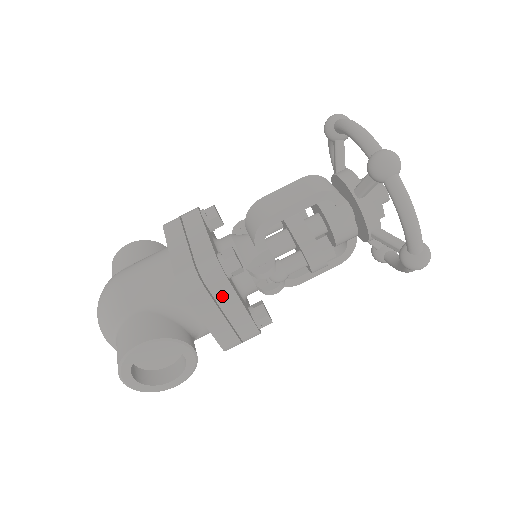
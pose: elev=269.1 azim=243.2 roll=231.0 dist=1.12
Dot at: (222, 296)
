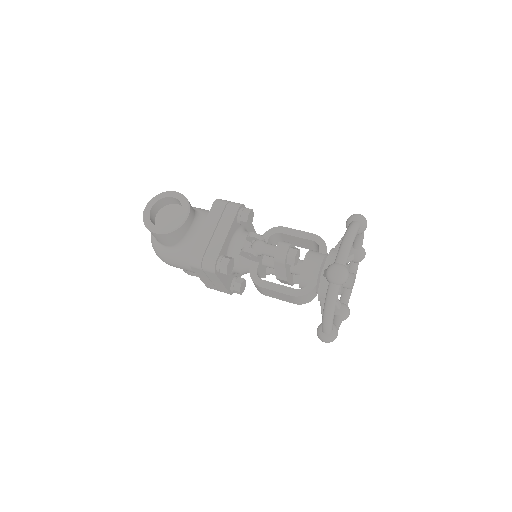
Dot at: (226, 218)
